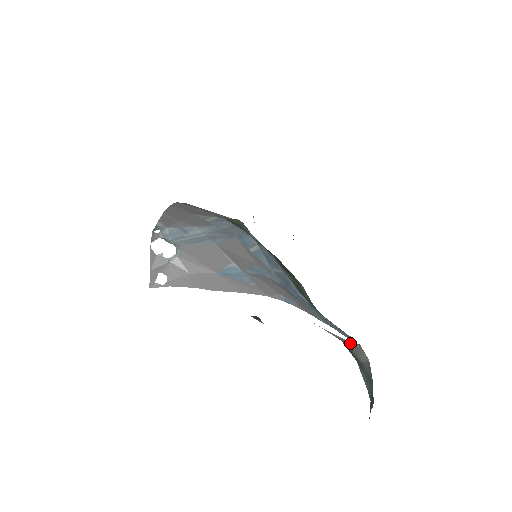
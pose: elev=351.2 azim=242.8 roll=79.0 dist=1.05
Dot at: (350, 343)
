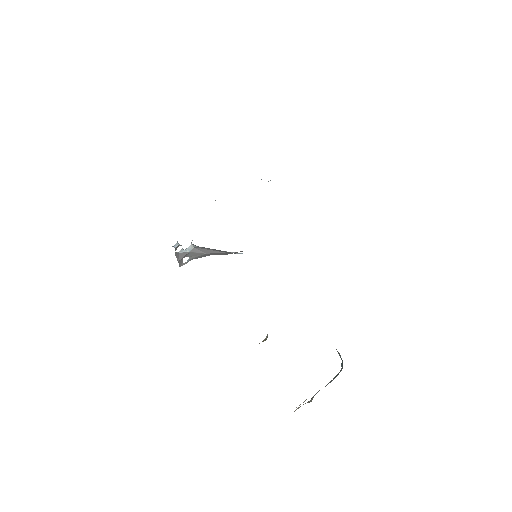
Dot at: occluded
